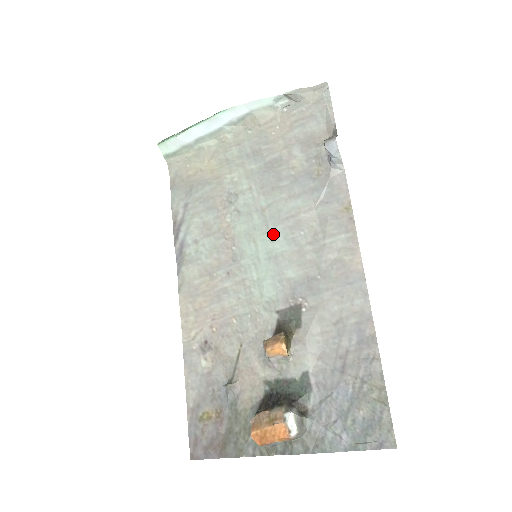
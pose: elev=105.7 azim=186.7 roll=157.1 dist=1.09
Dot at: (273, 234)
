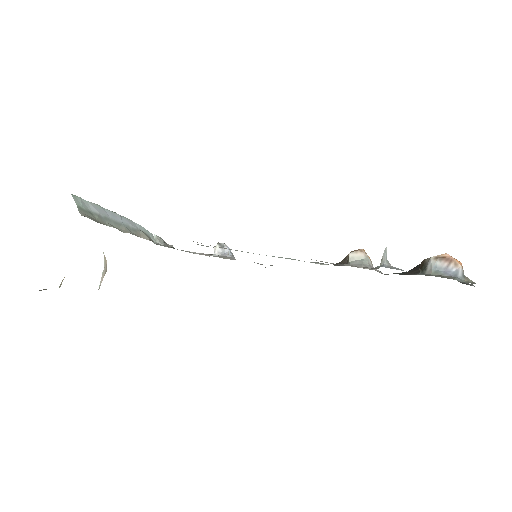
Dot at: occluded
